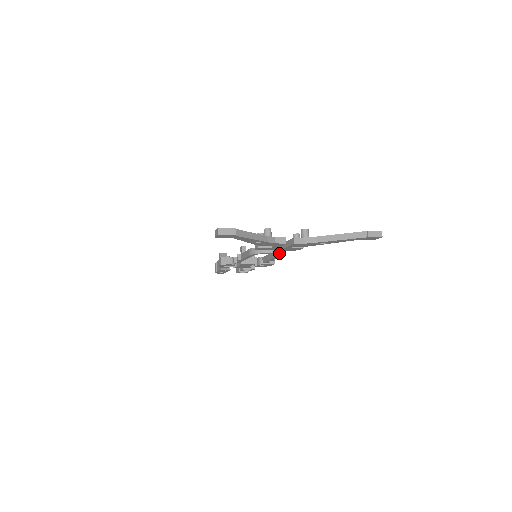
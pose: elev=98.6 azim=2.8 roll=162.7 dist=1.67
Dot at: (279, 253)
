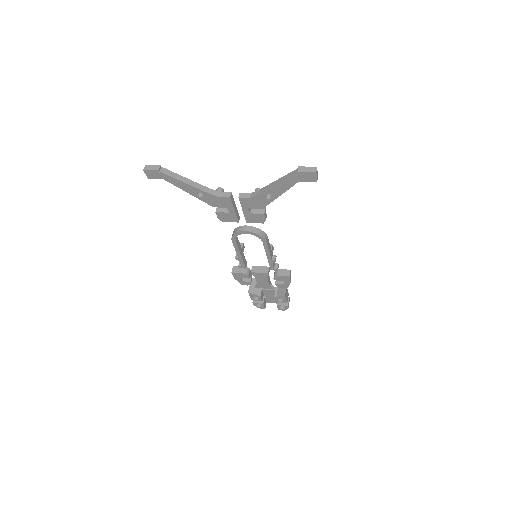
Dot at: (256, 234)
